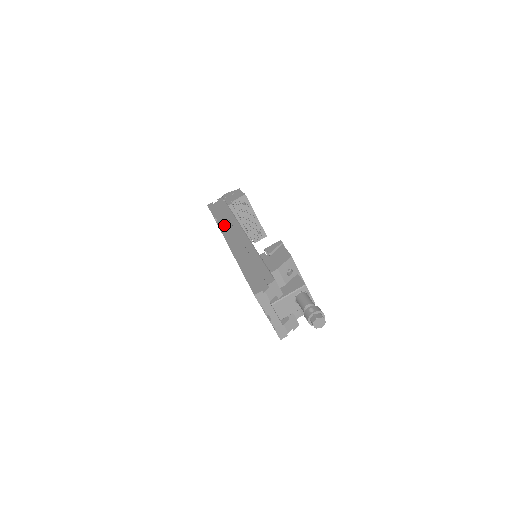
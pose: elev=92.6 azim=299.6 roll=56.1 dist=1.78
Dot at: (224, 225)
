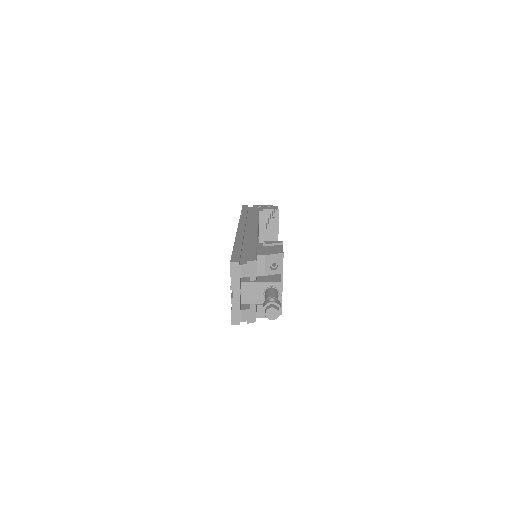
Dot at: (245, 219)
